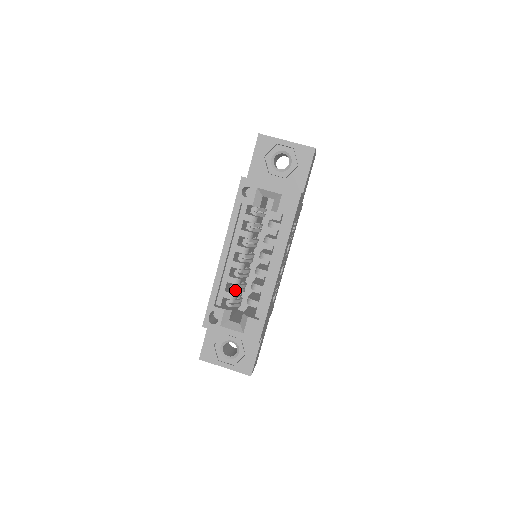
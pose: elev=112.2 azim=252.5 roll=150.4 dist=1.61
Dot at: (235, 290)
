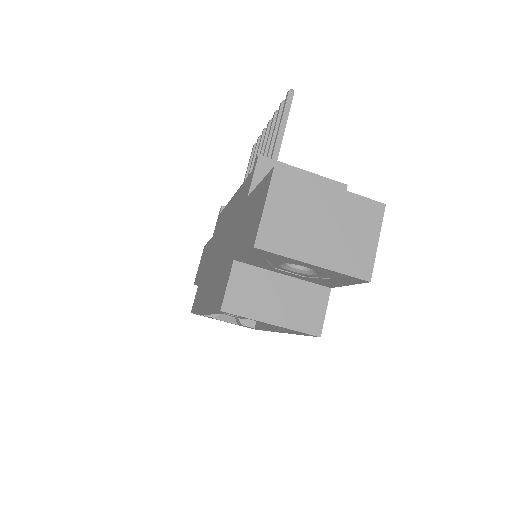
Dot at: occluded
